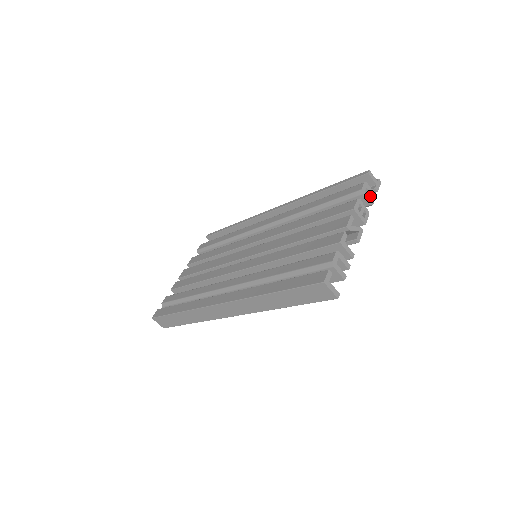
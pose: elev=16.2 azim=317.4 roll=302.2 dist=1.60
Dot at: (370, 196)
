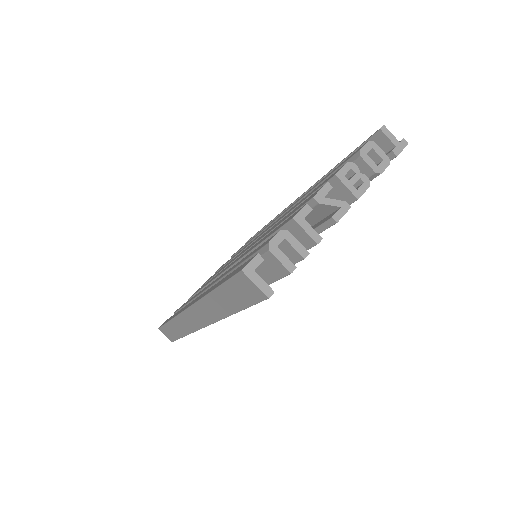
Dot at: (380, 161)
